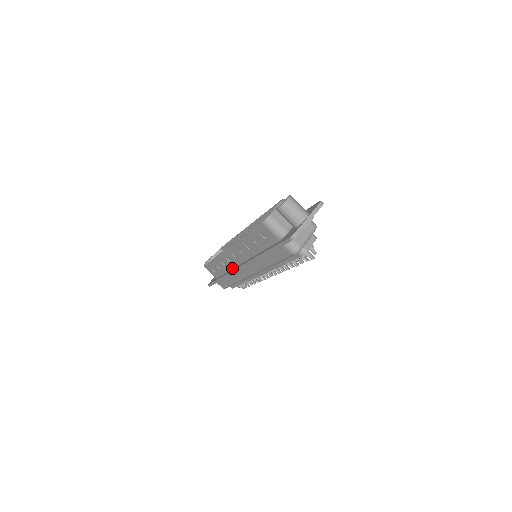
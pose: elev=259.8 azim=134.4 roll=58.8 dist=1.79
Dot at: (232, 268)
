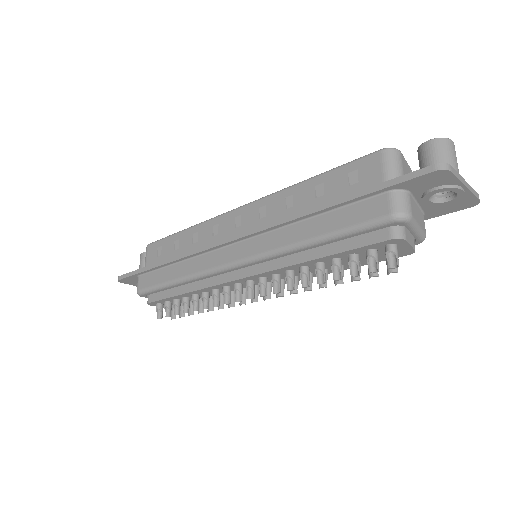
Dot at: occluded
